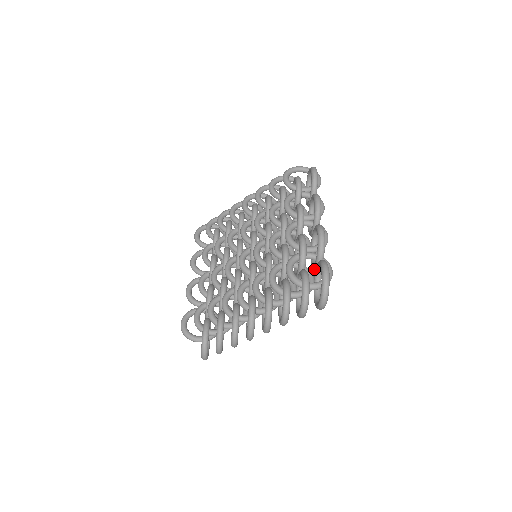
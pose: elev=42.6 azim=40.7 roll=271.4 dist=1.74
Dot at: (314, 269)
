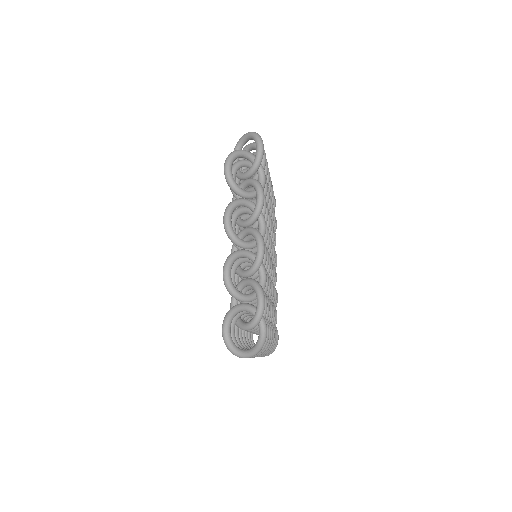
Dot at: occluded
